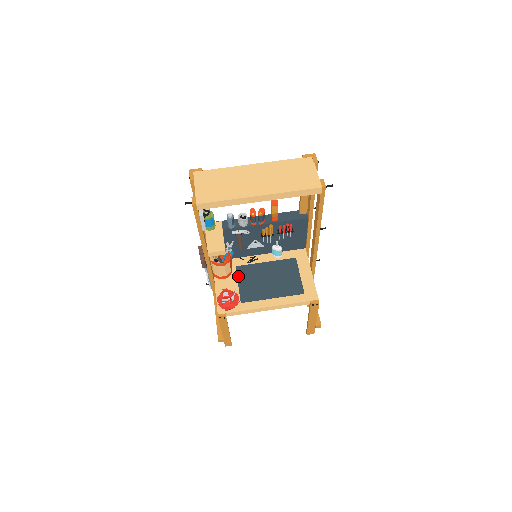
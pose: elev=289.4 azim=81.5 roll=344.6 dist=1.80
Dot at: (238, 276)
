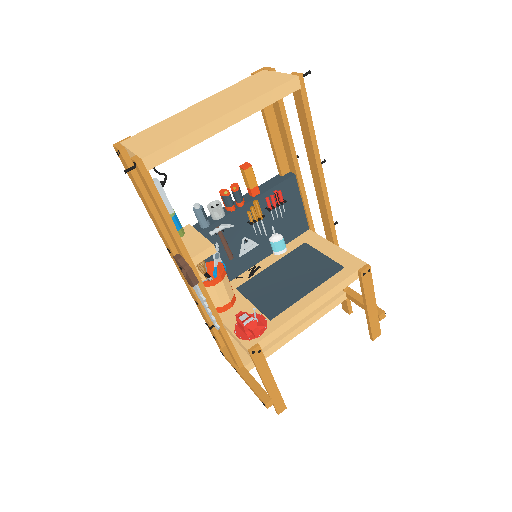
Dot at: (246, 296)
